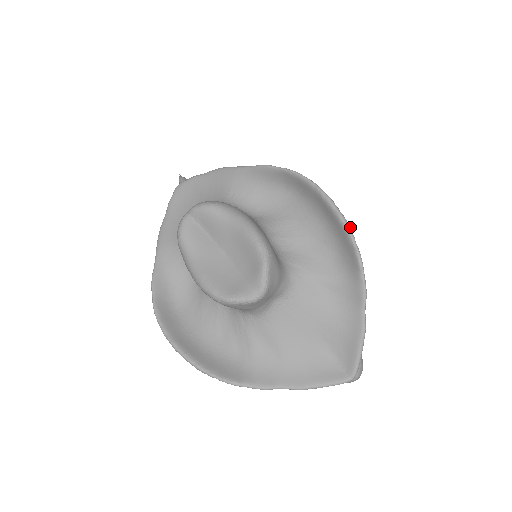
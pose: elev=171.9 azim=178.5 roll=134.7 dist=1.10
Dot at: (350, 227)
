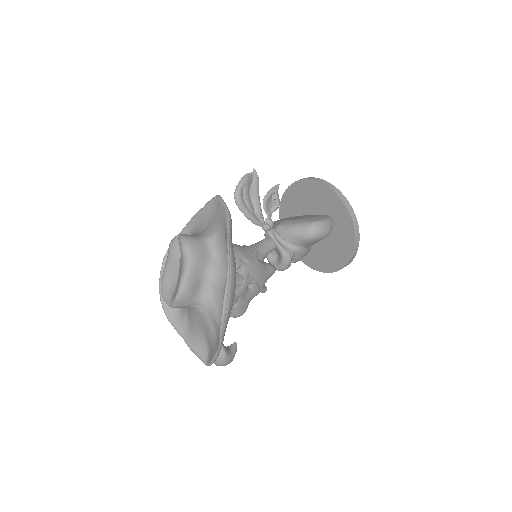
Dot at: (224, 317)
